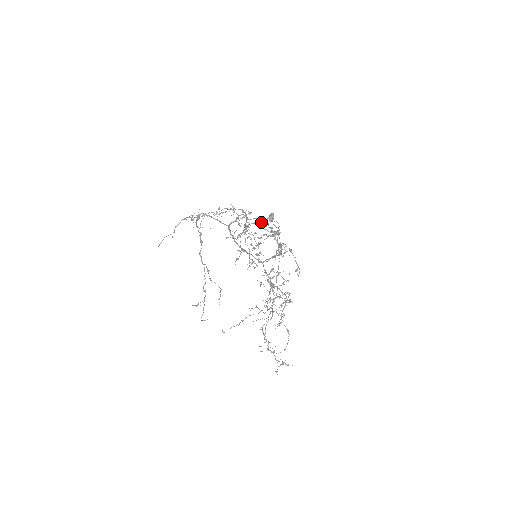
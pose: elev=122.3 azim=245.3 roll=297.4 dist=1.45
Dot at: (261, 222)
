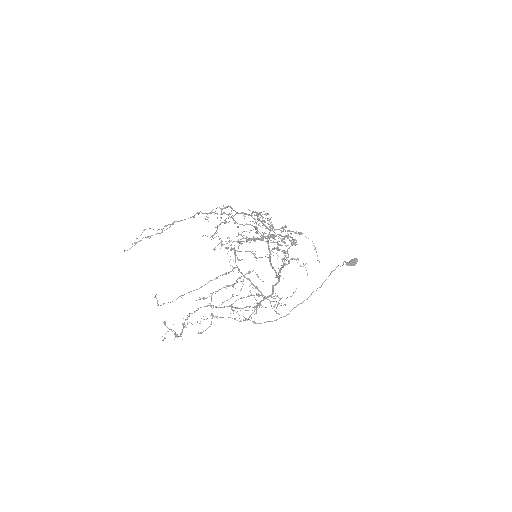
Dot at: occluded
